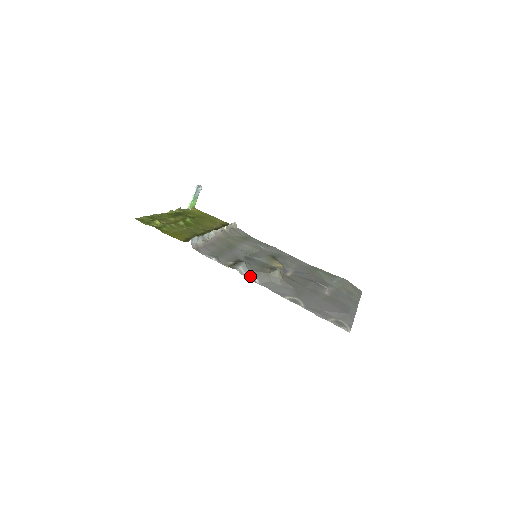
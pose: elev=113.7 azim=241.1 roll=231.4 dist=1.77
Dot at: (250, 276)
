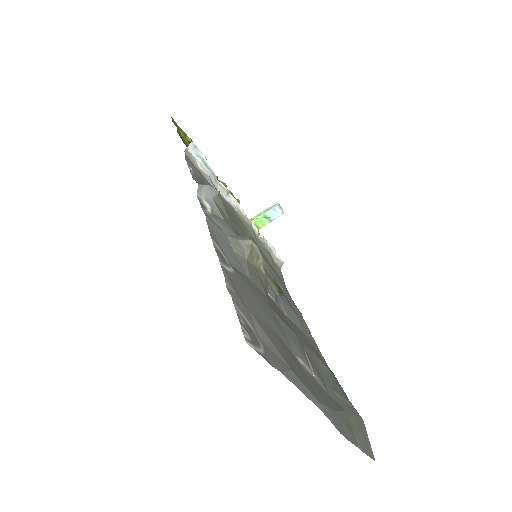
Dot at: (206, 205)
